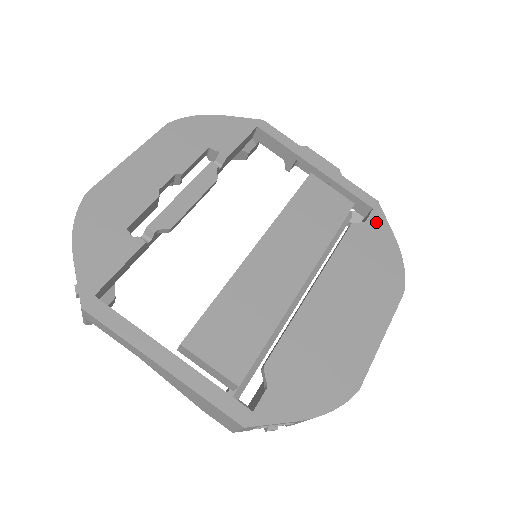
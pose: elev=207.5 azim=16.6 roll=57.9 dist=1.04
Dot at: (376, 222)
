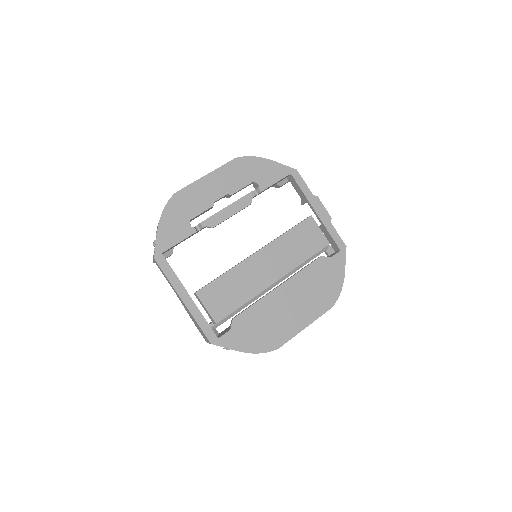
Dot at: (338, 260)
